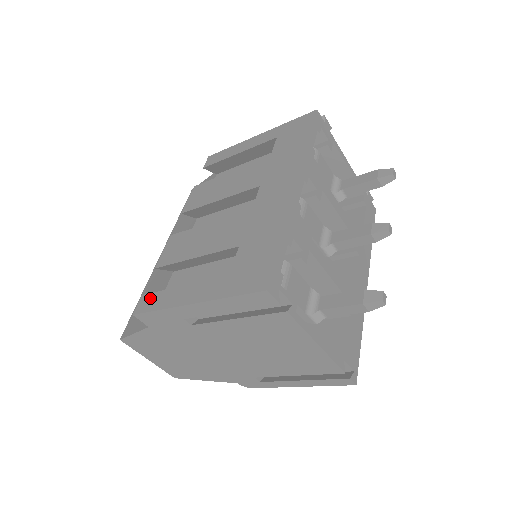
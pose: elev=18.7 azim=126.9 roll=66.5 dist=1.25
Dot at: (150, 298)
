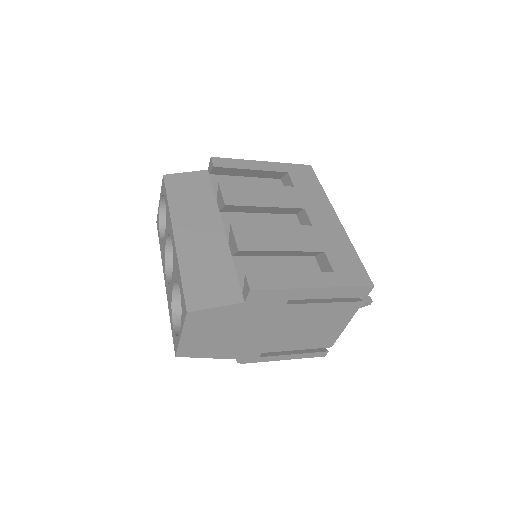
Dot at: (260, 277)
